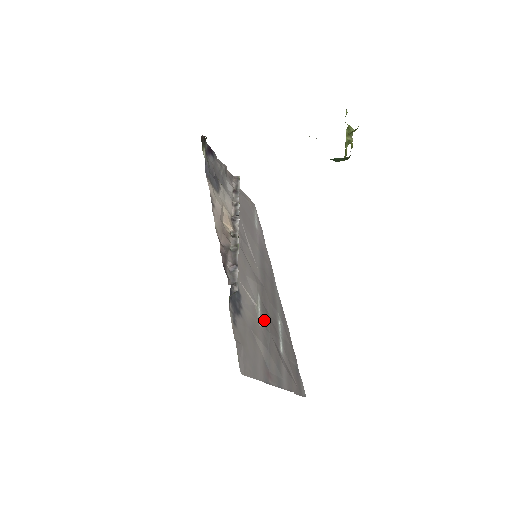
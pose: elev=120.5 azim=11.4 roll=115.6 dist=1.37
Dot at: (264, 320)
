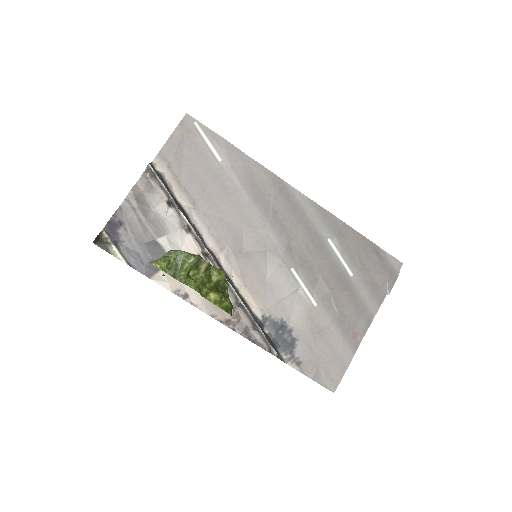
Dot at: (315, 287)
